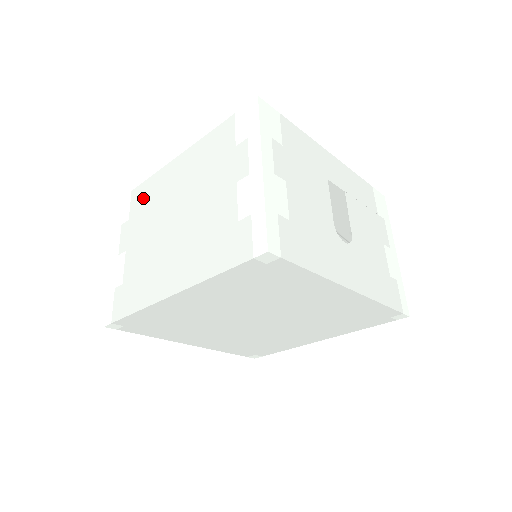
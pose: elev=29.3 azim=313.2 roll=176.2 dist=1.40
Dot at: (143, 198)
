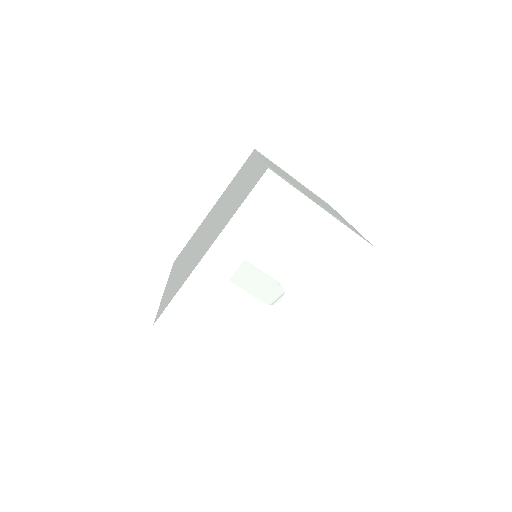
Dot at: occluded
